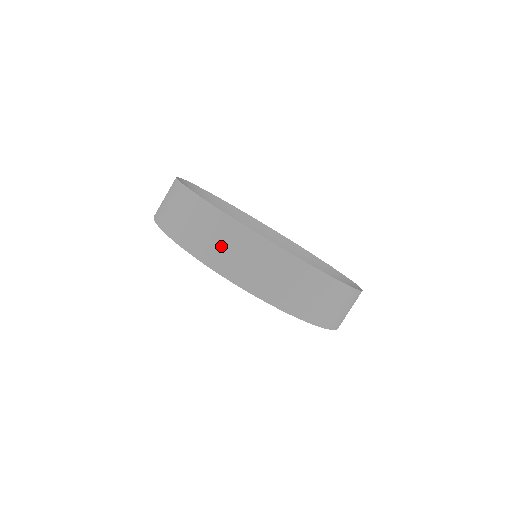
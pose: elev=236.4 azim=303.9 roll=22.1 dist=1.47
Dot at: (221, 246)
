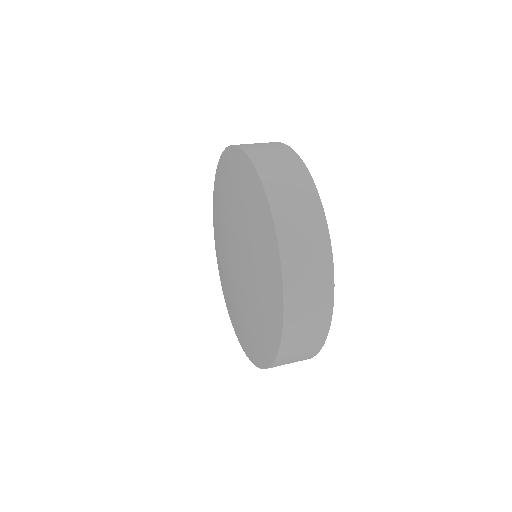
Dot at: (288, 187)
